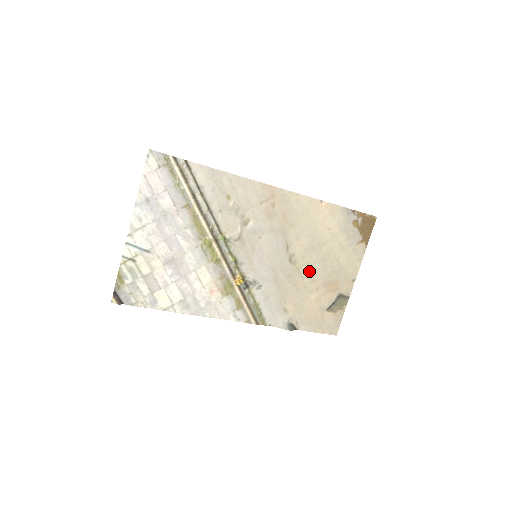
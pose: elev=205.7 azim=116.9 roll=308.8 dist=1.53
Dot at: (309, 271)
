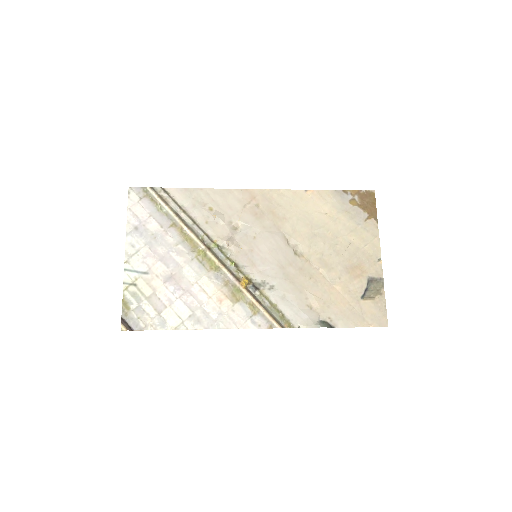
Dot at: (321, 260)
